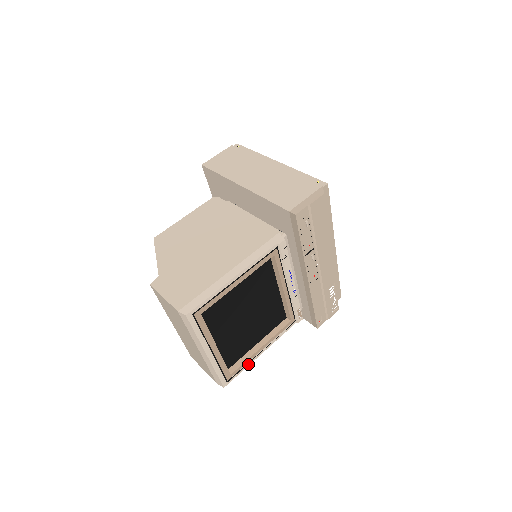
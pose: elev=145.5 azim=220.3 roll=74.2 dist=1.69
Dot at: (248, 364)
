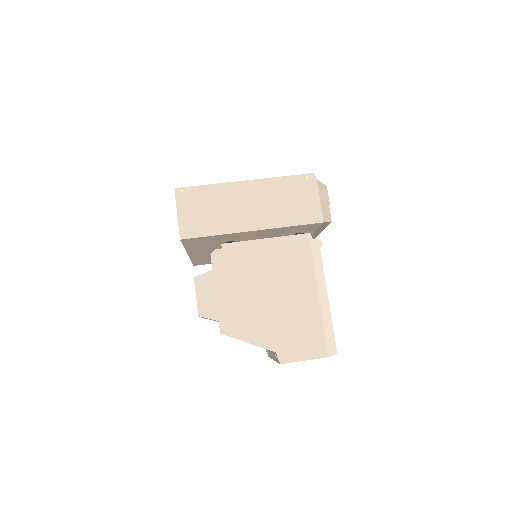
Dot at: occluded
